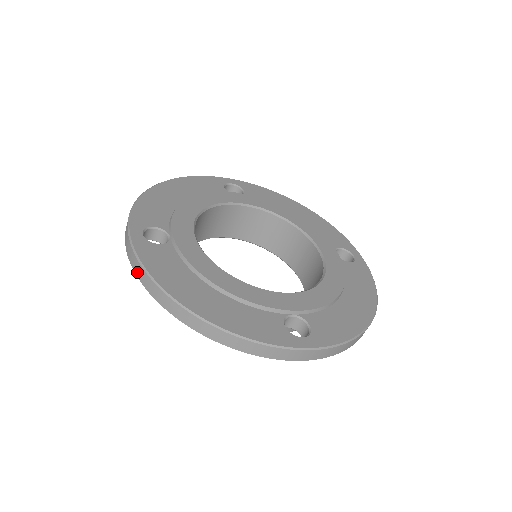
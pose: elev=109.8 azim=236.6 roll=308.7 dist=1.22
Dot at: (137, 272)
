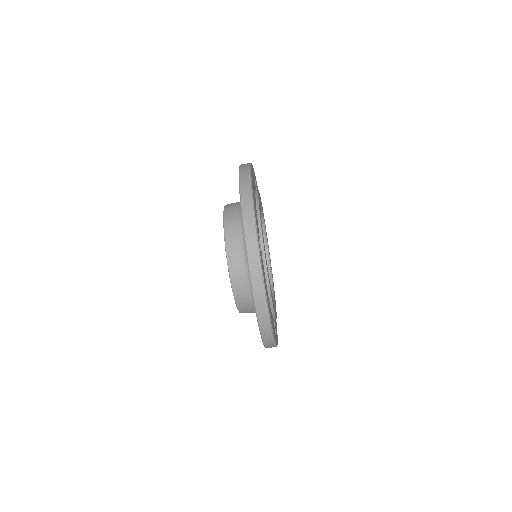
Dot at: (254, 276)
